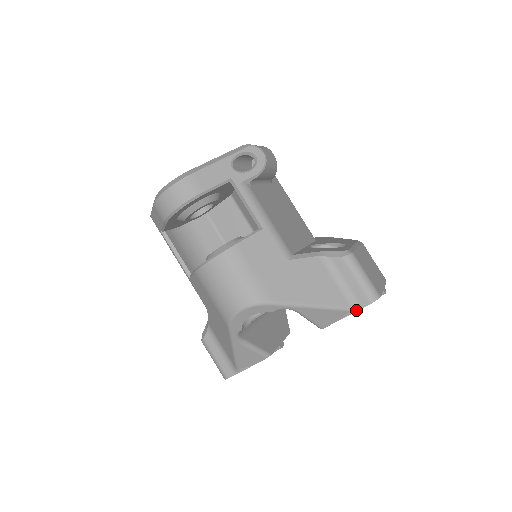
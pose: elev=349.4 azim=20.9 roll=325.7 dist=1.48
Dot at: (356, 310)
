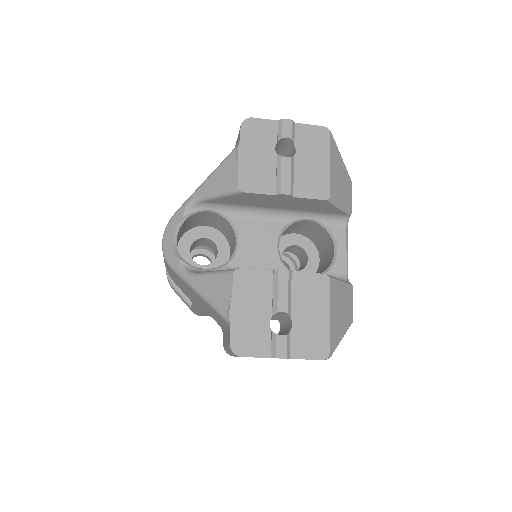
Dot at: (238, 144)
